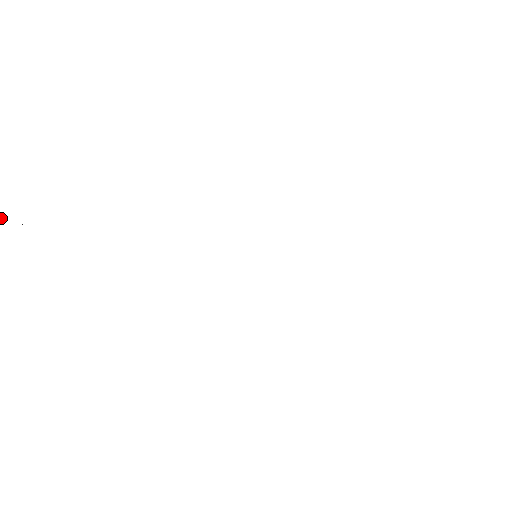
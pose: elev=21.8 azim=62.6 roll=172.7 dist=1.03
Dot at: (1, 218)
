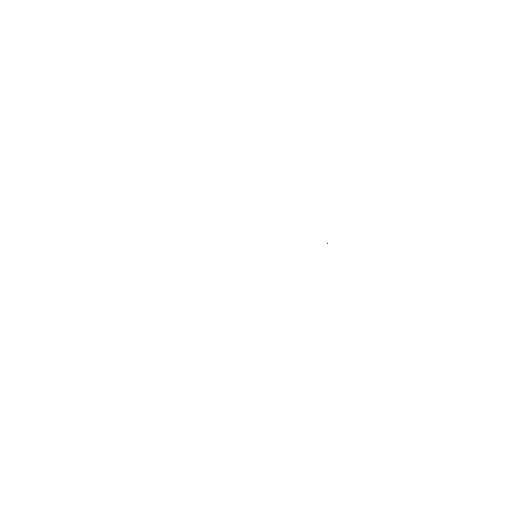
Dot at: occluded
